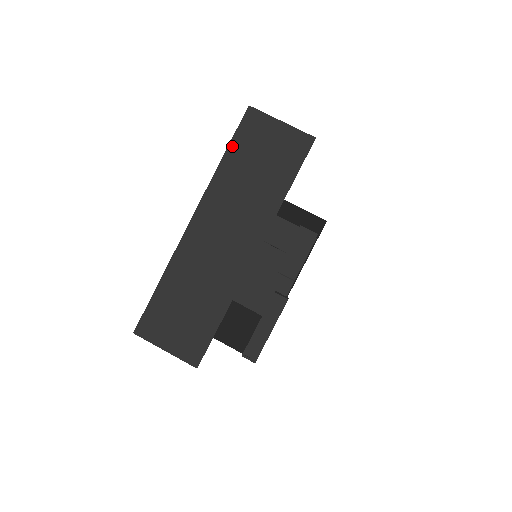
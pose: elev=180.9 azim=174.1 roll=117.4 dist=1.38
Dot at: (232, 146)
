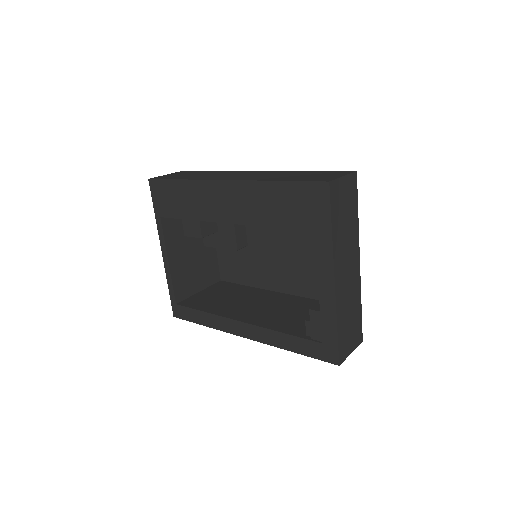
Dot at: (333, 216)
